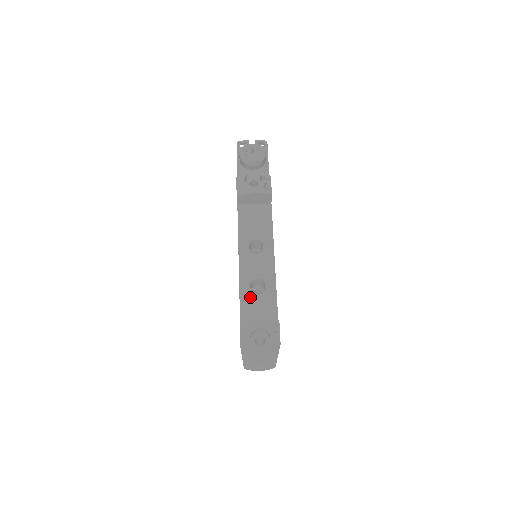
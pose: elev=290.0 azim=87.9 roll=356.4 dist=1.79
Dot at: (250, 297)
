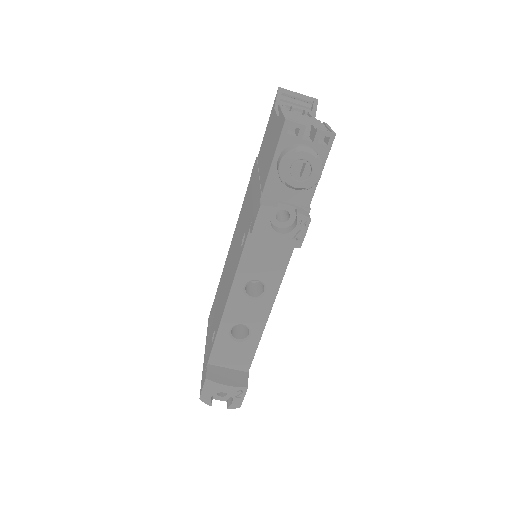
Dot at: (227, 342)
